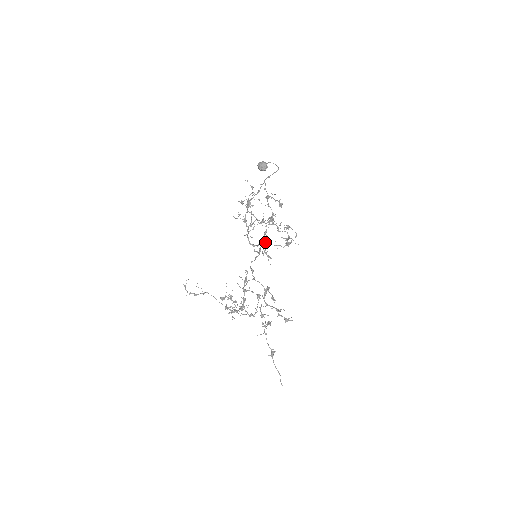
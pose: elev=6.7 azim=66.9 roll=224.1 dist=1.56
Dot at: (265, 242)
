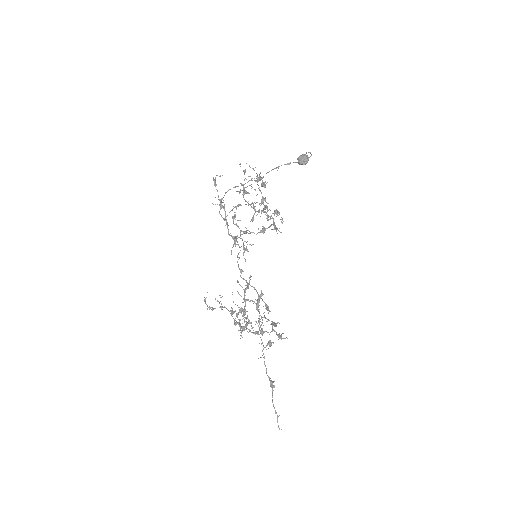
Dot at: occluded
